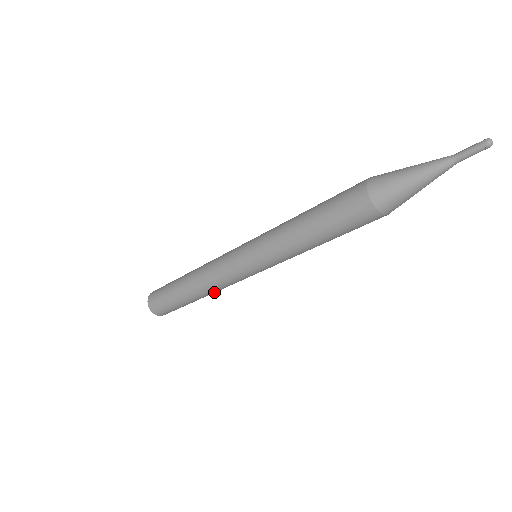
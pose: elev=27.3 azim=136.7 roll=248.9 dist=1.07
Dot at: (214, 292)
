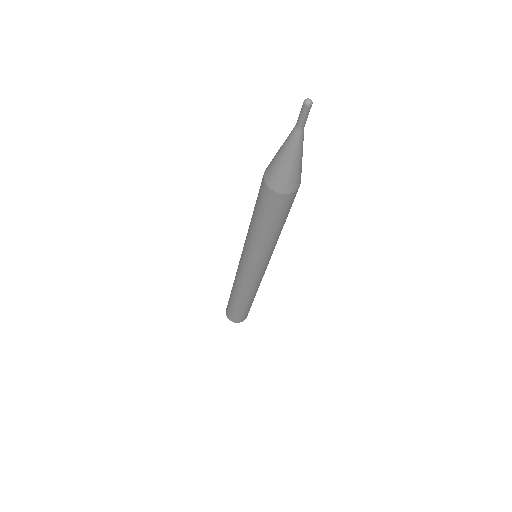
Dot at: occluded
